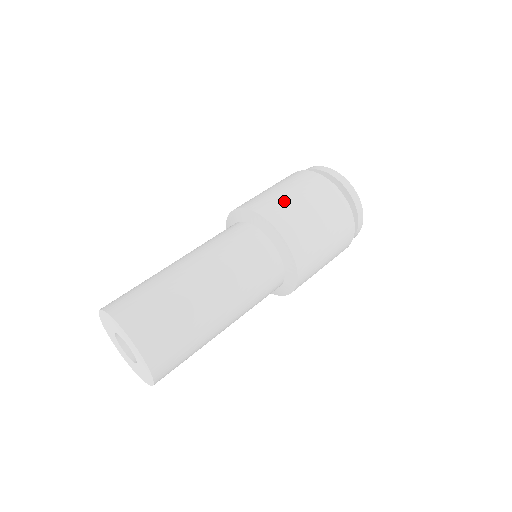
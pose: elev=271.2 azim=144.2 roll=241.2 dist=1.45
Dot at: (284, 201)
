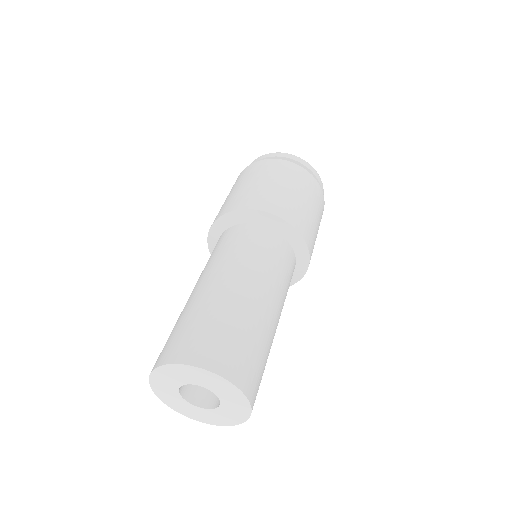
Dot at: (262, 190)
